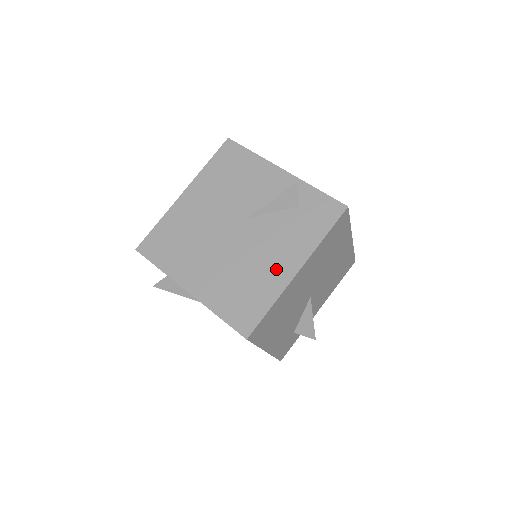
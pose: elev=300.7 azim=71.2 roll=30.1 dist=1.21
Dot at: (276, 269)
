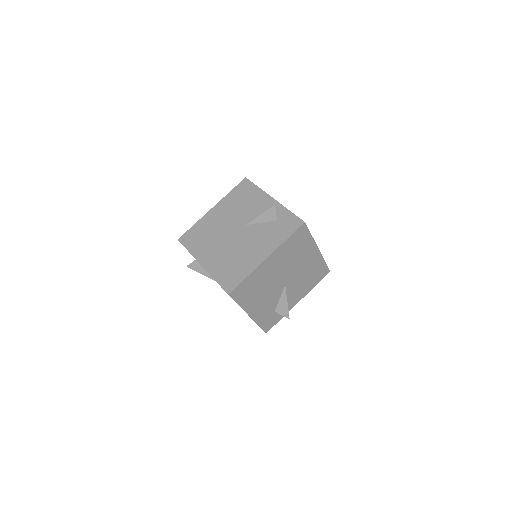
Dot at: (254, 256)
